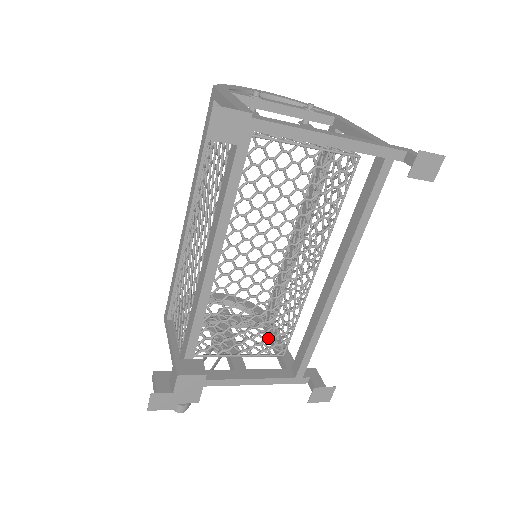
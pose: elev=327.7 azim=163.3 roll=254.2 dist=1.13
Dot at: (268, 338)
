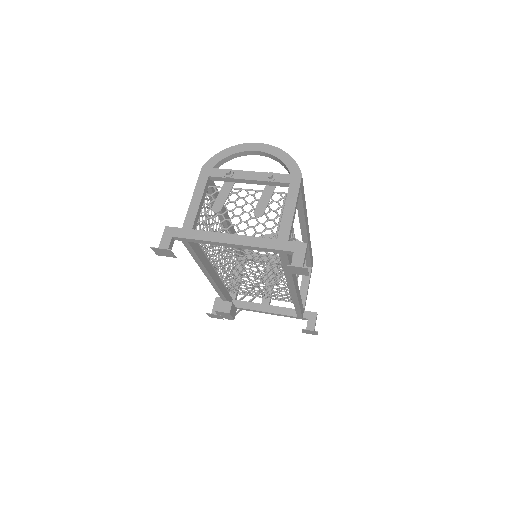
Dot at: (276, 295)
